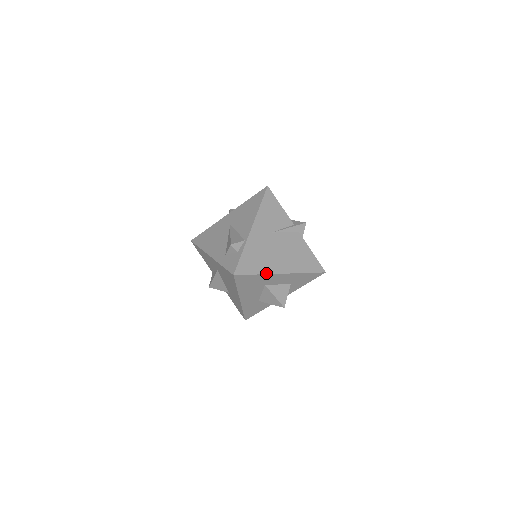
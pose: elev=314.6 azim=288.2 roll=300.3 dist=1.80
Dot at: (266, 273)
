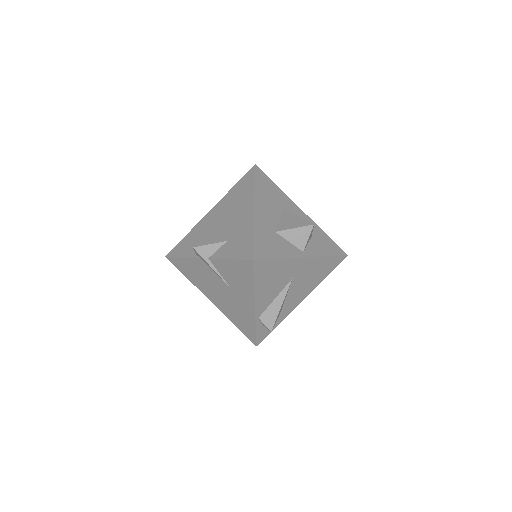
Dot at: (285, 195)
